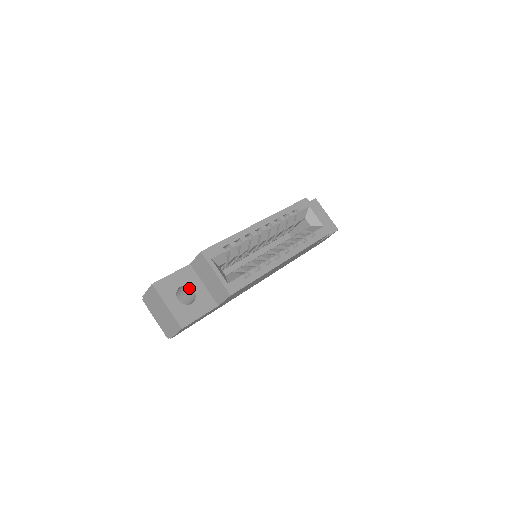
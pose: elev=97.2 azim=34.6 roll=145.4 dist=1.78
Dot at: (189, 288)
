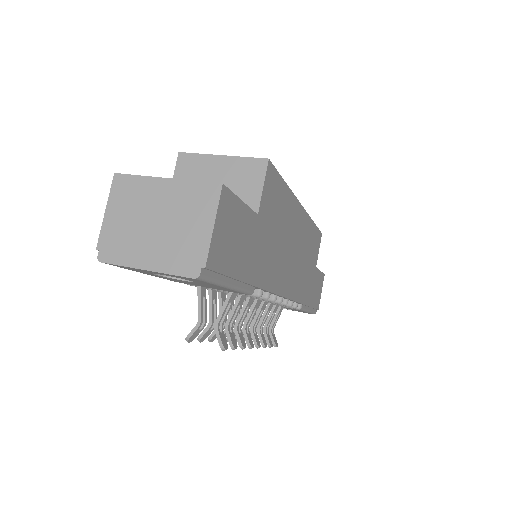
Dot at: occluded
